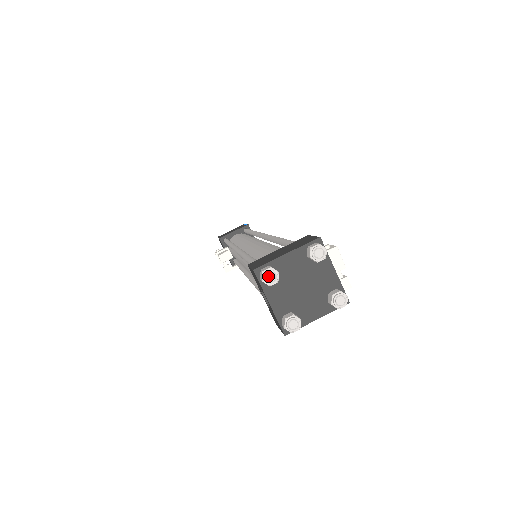
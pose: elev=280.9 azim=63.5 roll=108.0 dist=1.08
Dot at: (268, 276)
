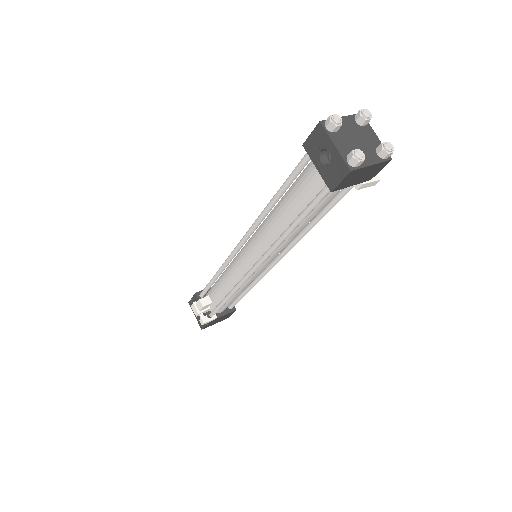
Dot at: (335, 117)
